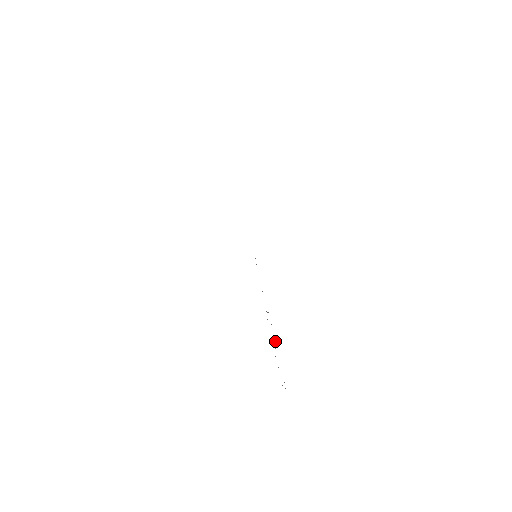
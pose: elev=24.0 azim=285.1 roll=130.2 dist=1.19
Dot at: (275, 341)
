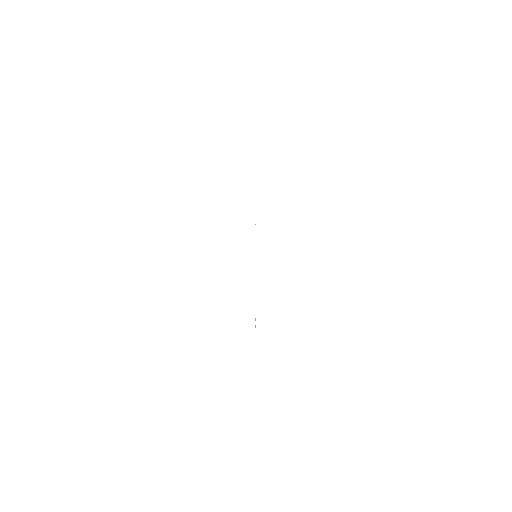
Dot at: occluded
